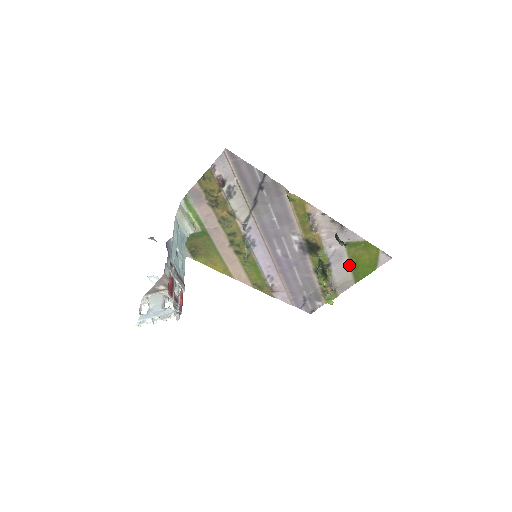
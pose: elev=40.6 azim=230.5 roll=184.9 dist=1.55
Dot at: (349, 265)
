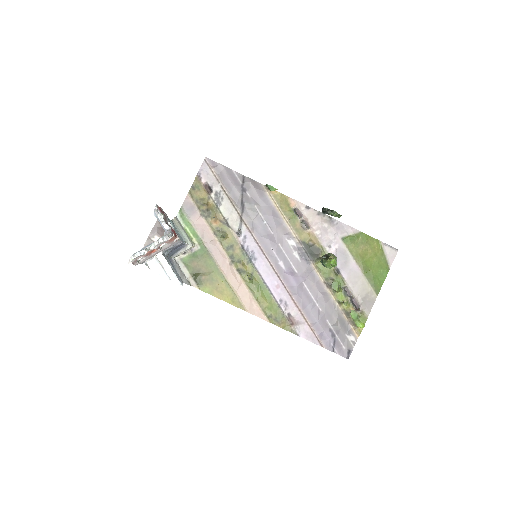
Dot at: (359, 269)
